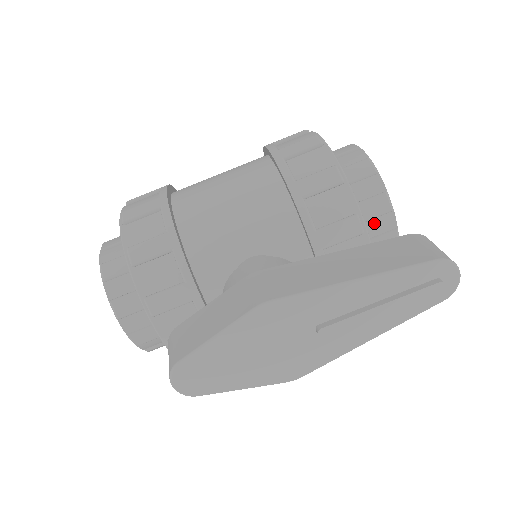
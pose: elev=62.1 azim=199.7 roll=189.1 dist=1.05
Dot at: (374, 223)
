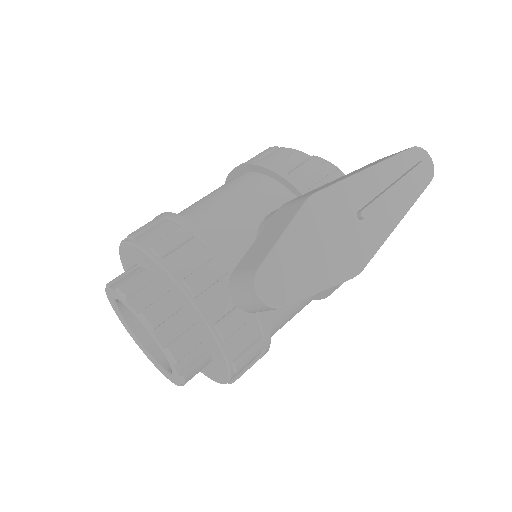
Dot at: occluded
